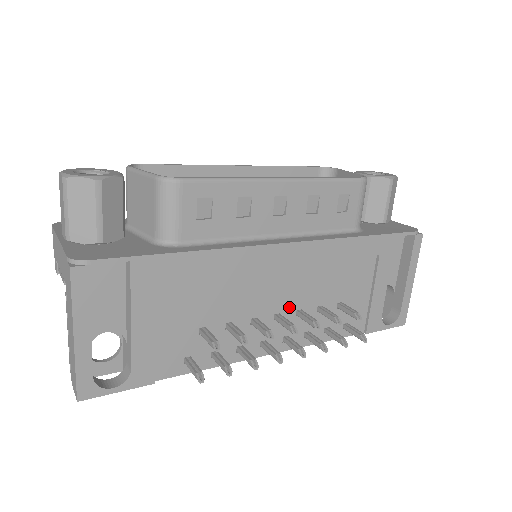
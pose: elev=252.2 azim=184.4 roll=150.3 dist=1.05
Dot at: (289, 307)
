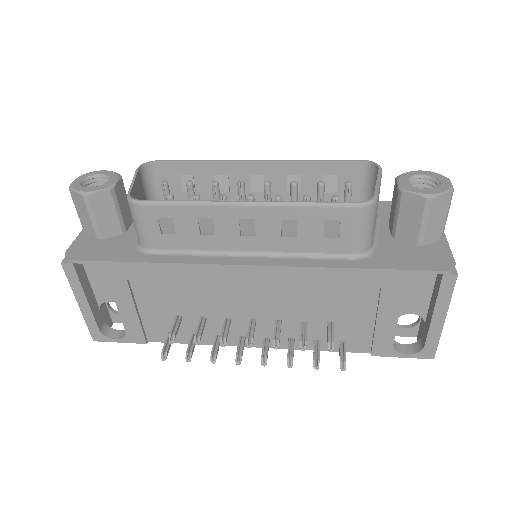
Dot at: (266, 316)
